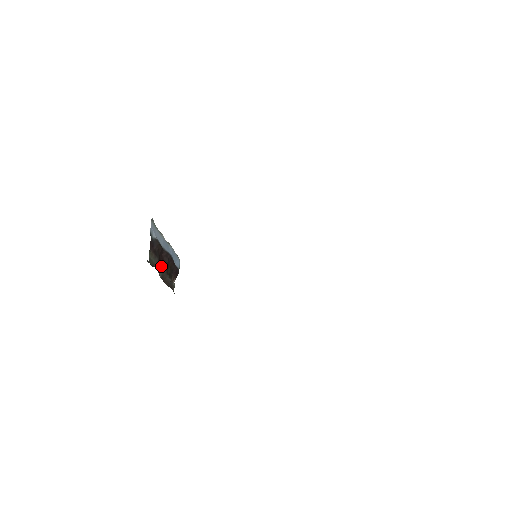
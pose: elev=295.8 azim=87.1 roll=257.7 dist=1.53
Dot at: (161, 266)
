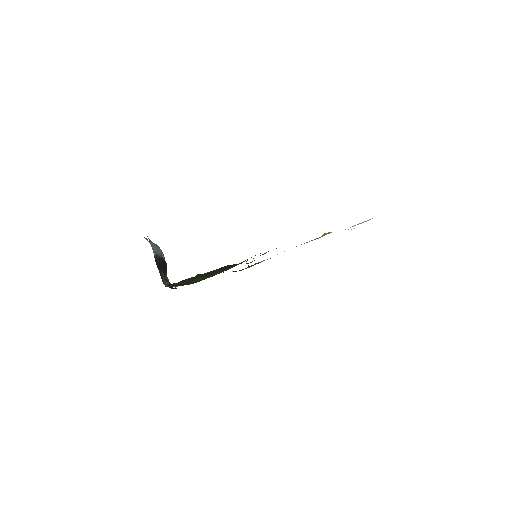
Dot at: (163, 274)
